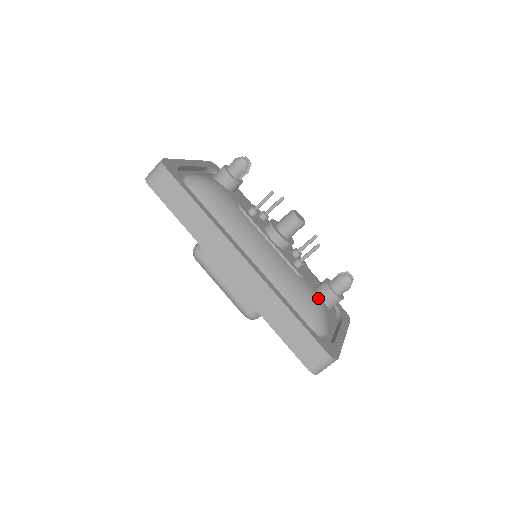
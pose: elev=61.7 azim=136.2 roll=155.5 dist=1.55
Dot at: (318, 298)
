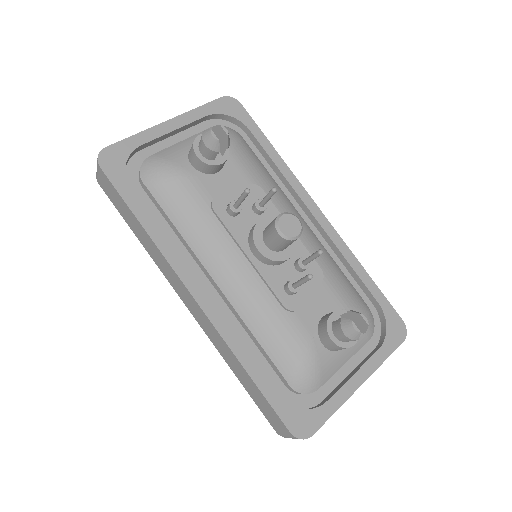
Dot at: (309, 343)
